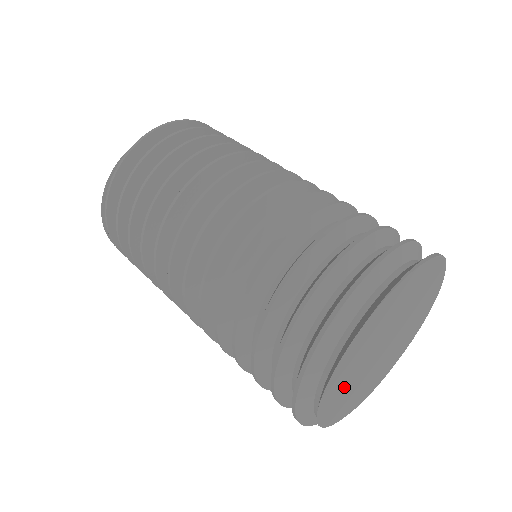
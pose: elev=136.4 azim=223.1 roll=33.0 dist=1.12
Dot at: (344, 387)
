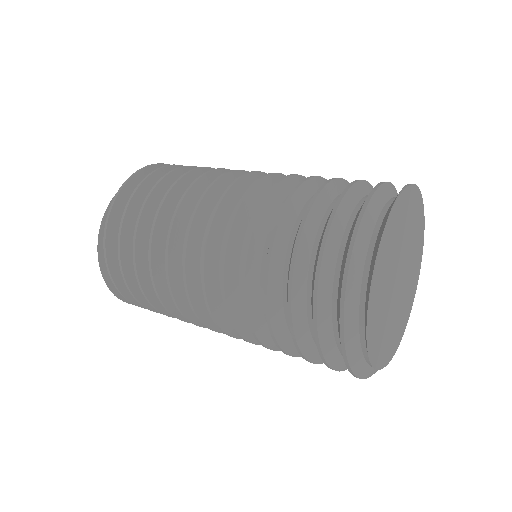
Dot at: (380, 313)
